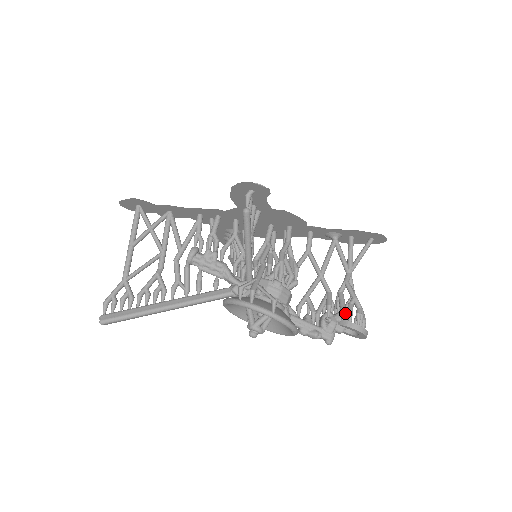
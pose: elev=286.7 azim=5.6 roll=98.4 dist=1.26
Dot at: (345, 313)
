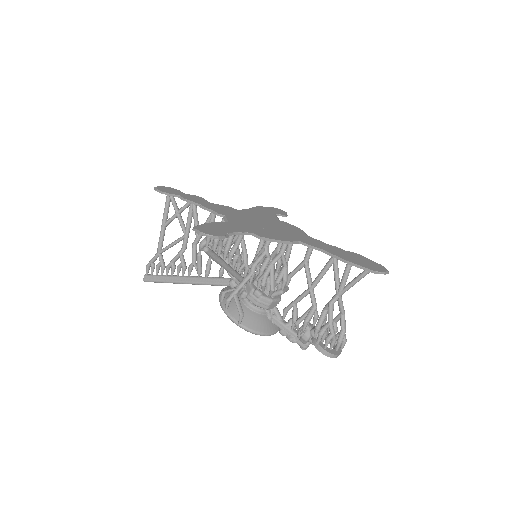
Dot at: occluded
